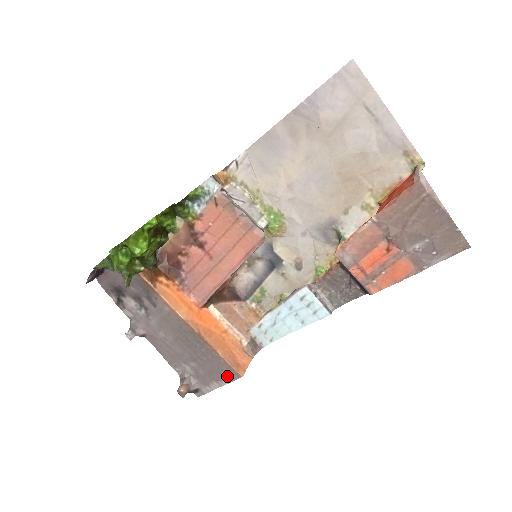
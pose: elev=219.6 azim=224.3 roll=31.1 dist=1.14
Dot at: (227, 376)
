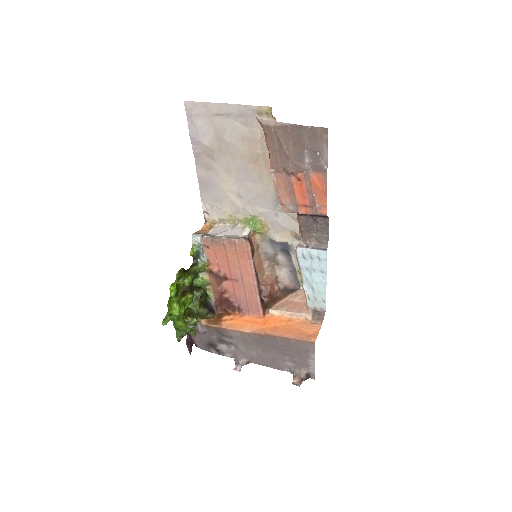
Dot at: (308, 349)
